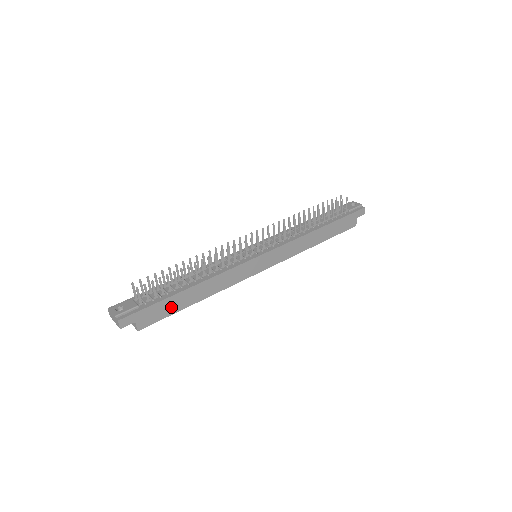
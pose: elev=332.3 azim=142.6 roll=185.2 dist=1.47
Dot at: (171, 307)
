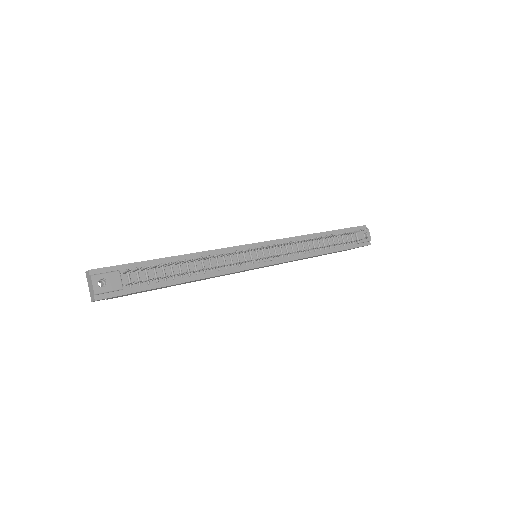
Dot at: occluded
